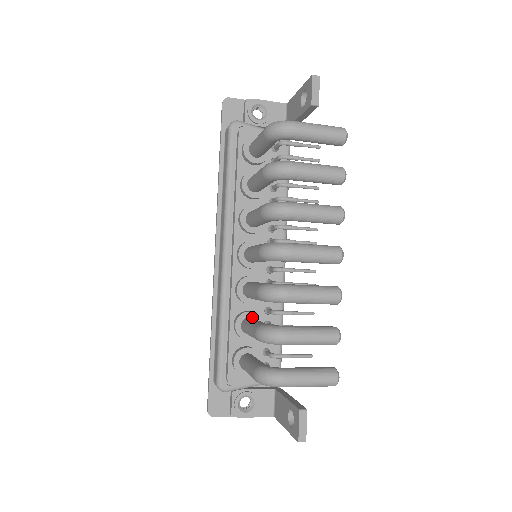
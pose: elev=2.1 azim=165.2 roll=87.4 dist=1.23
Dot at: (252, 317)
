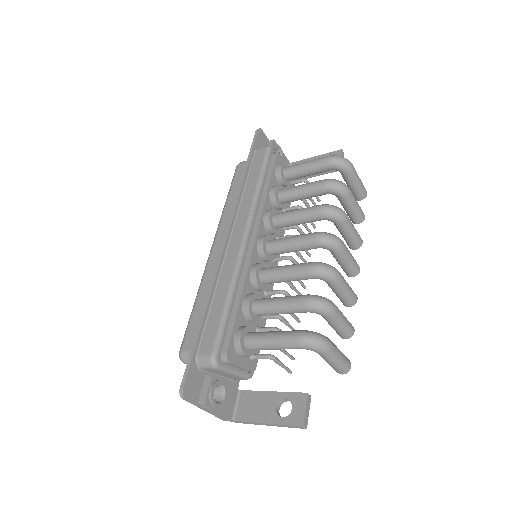
Dot at: occluded
